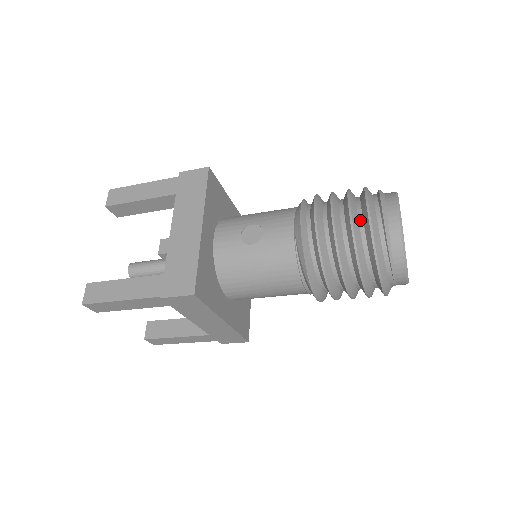
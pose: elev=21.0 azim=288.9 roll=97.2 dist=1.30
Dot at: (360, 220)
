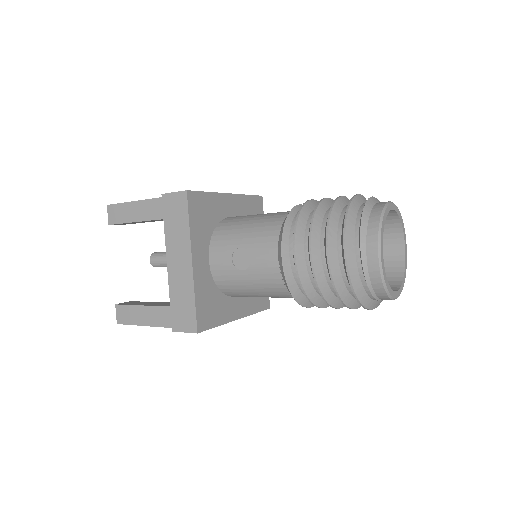
Dot at: (339, 258)
